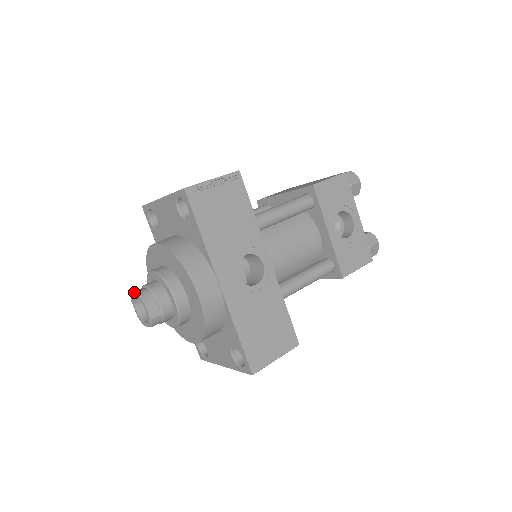
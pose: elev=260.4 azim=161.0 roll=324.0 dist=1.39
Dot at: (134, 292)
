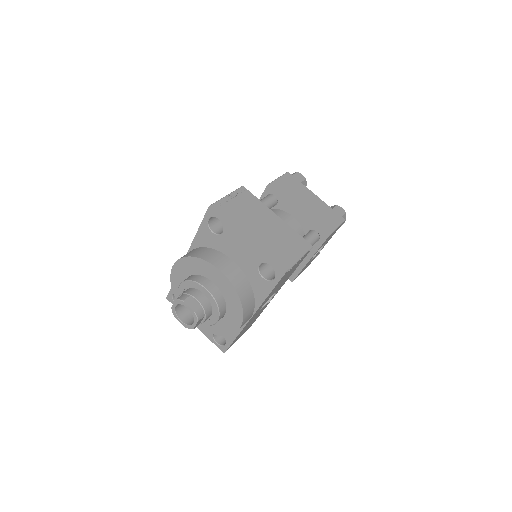
Dot at: (189, 305)
